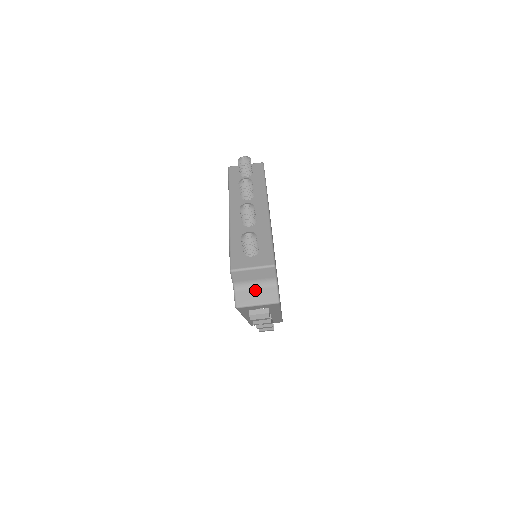
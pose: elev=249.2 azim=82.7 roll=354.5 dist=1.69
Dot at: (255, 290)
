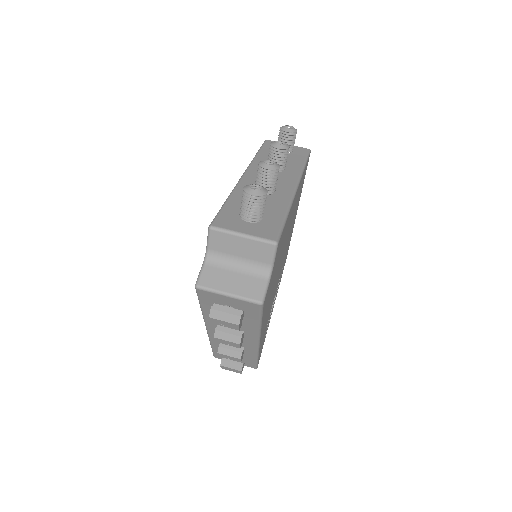
Dot at: (234, 273)
